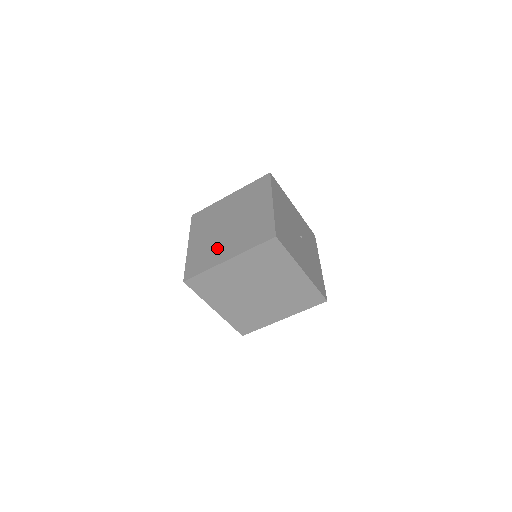
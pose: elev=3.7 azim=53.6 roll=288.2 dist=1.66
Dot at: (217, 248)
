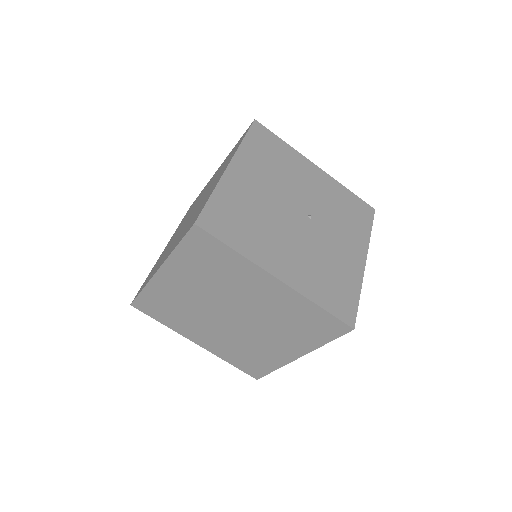
Dot at: occluded
